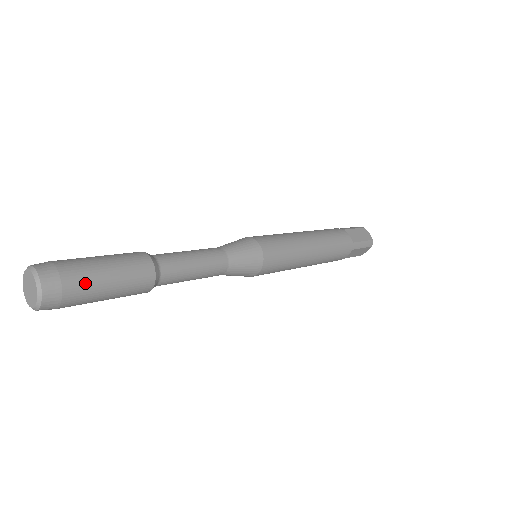
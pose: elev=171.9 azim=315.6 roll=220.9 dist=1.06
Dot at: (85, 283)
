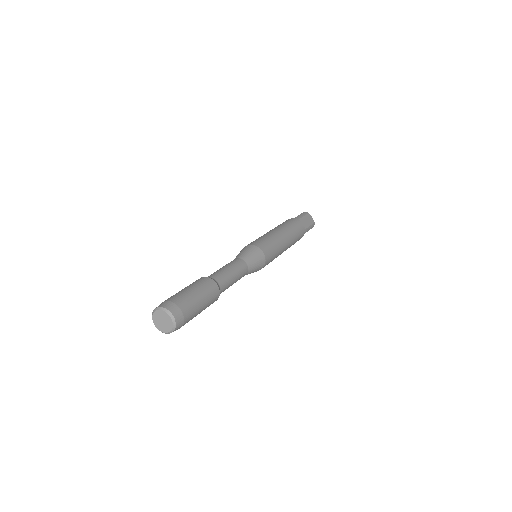
Dot at: (192, 312)
